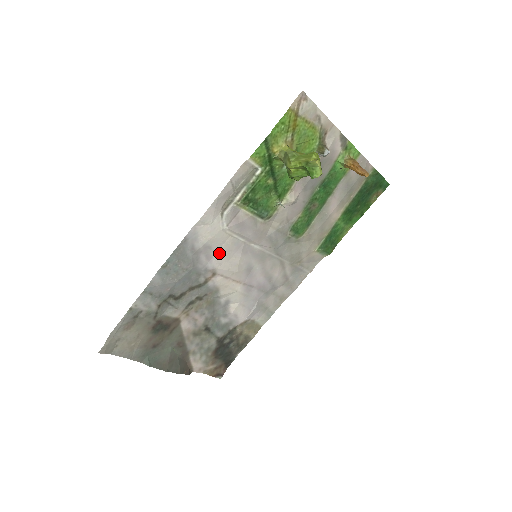
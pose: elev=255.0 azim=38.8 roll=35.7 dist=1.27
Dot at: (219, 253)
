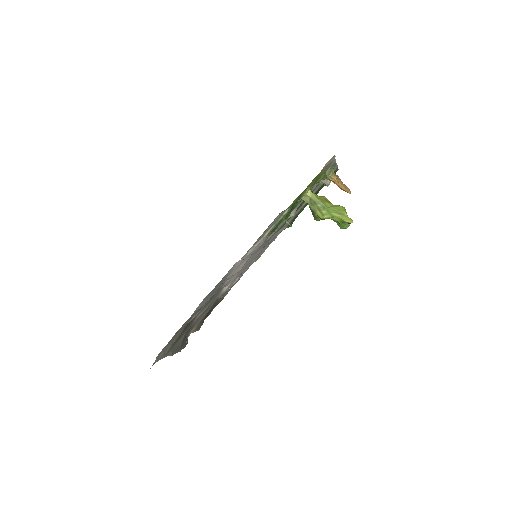
Dot at: (236, 267)
